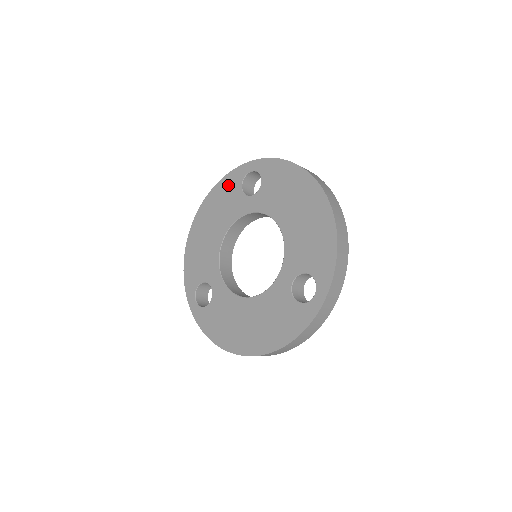
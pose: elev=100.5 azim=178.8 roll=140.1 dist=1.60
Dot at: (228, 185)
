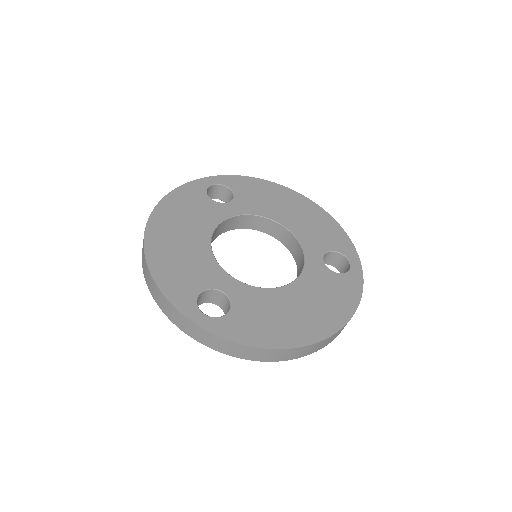
Dot at: (187, 195)
